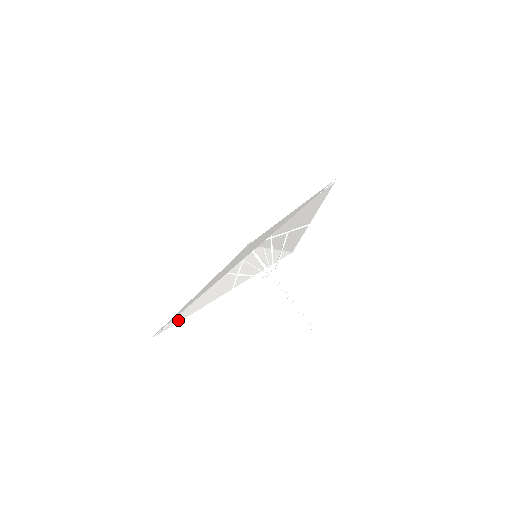
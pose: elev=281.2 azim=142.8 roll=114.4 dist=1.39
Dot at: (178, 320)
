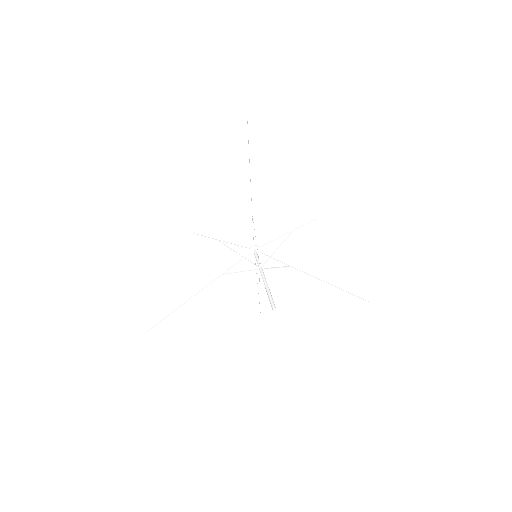
Dot at: (182, 323)
